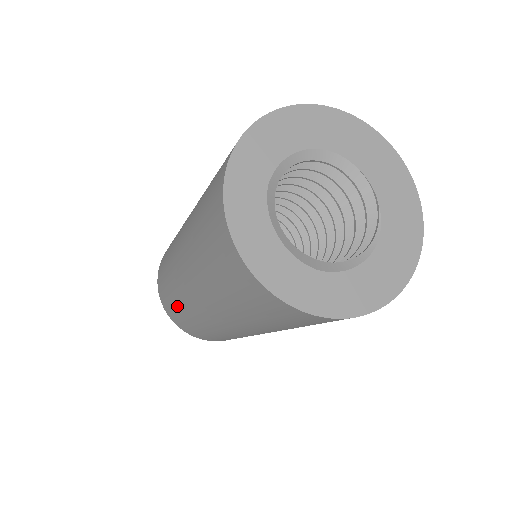
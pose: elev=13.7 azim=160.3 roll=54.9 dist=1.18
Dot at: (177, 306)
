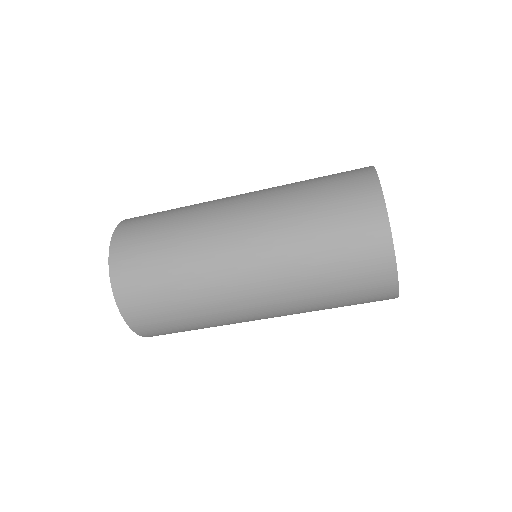
Dot at: (182, 302)
